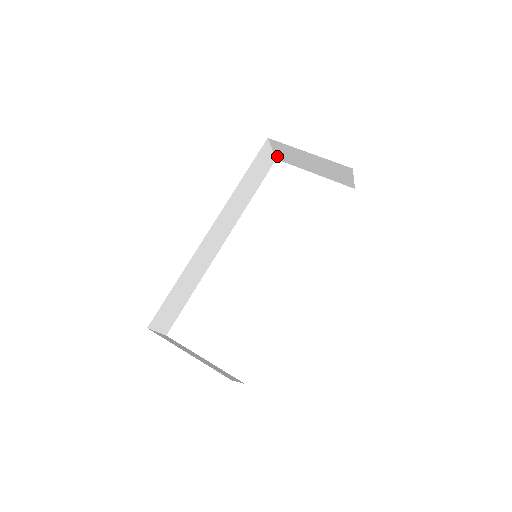
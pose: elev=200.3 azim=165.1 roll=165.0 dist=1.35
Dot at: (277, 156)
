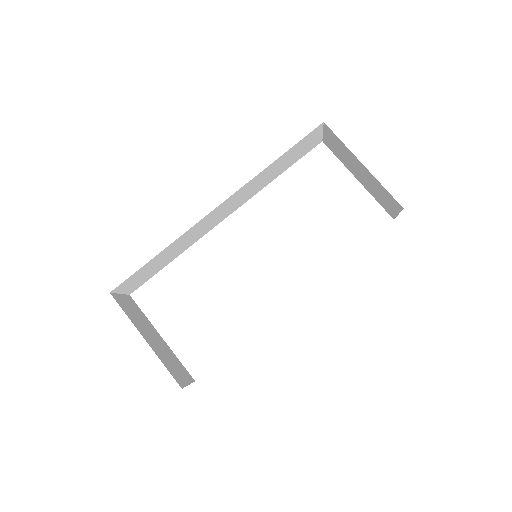
Dot at: (325, 140)
